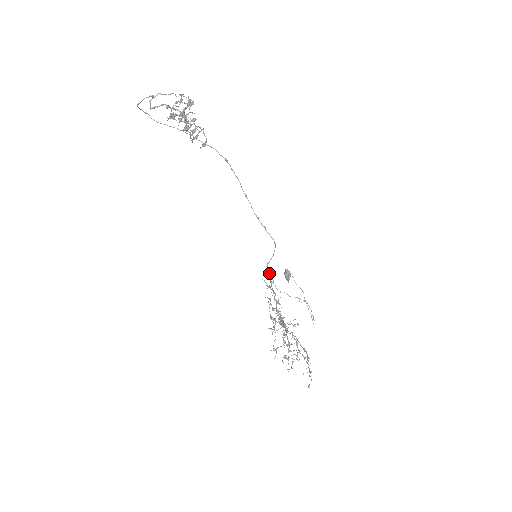
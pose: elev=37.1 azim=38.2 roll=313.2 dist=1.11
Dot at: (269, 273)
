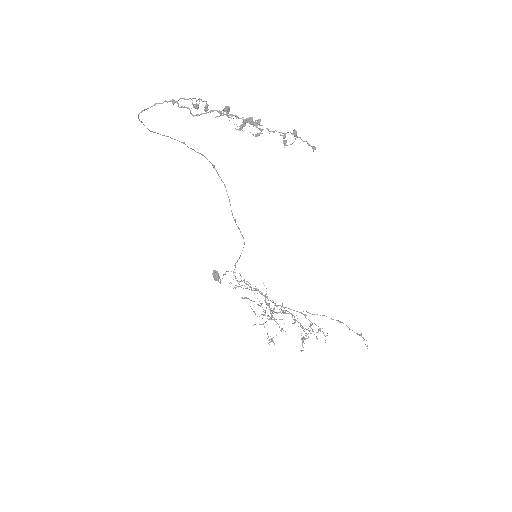
Dot at: occluded
